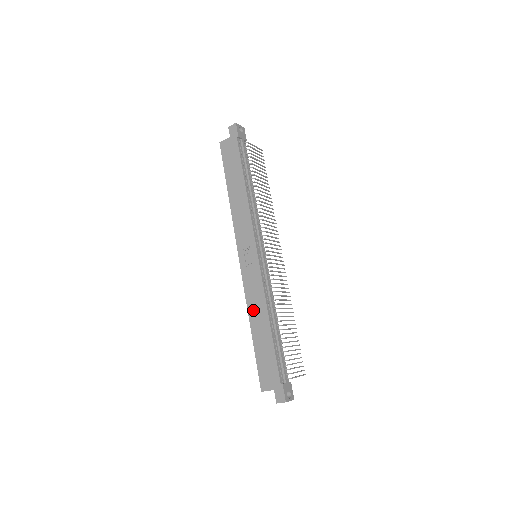
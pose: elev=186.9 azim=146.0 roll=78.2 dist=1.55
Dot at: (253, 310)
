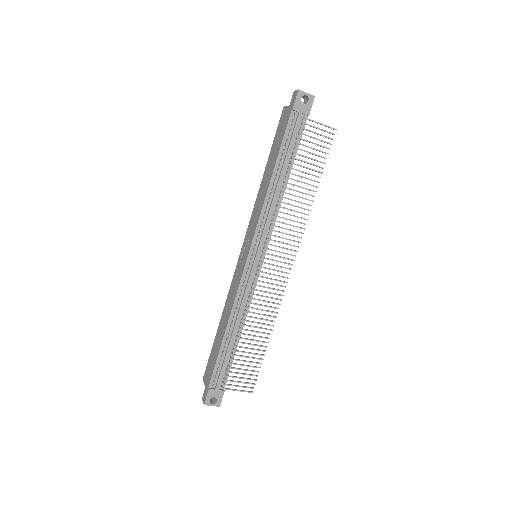
Dot at: (226, 307)
